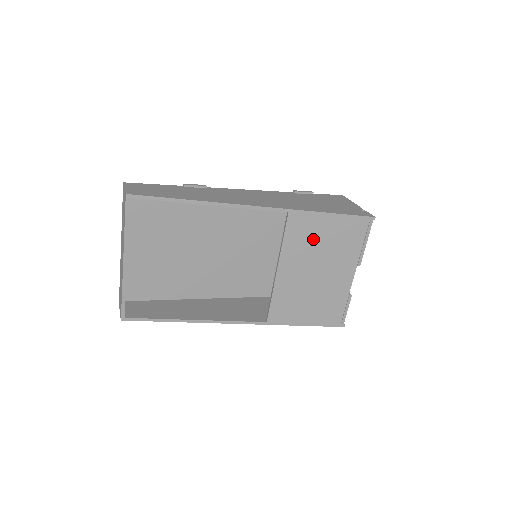
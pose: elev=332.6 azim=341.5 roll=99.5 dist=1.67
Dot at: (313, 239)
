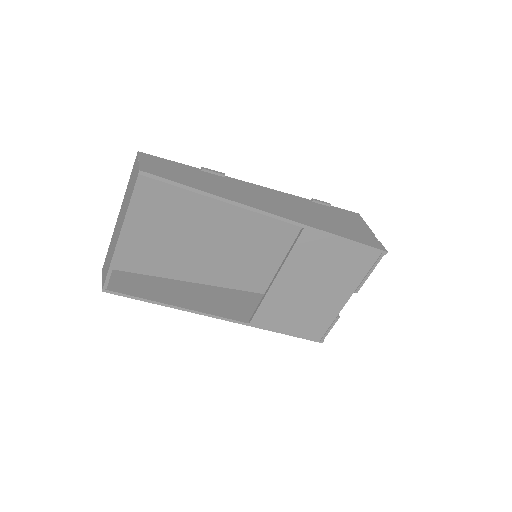
Dot at: (320, 258)
